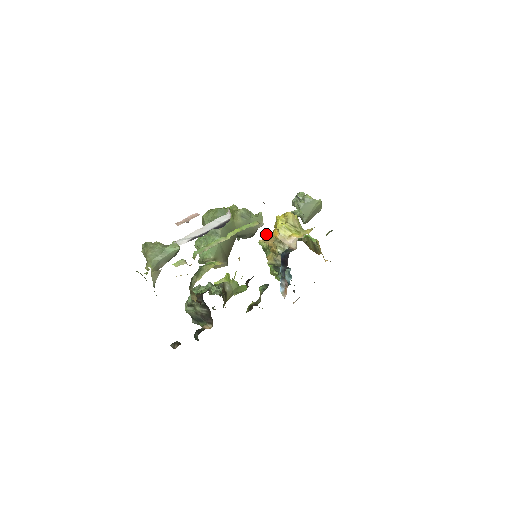
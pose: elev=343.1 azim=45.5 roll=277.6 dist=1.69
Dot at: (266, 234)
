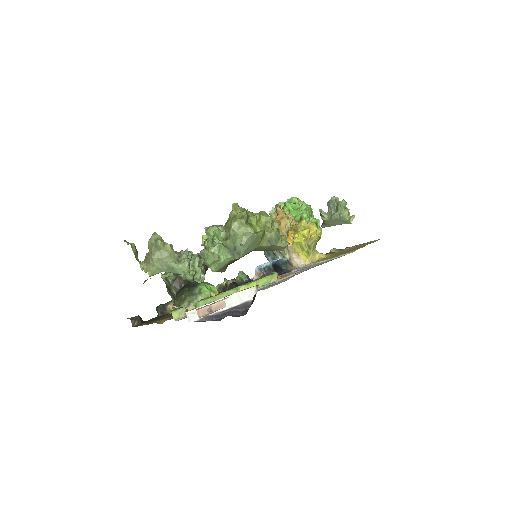
Dot at: (282, 211)
